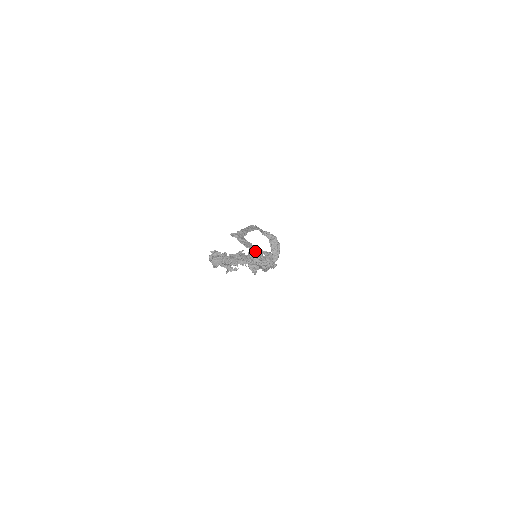
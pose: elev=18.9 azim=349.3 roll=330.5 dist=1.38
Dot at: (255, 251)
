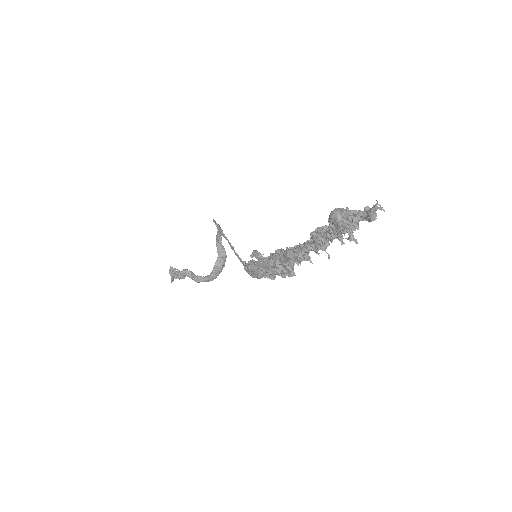
Dot at: (236, 253)
